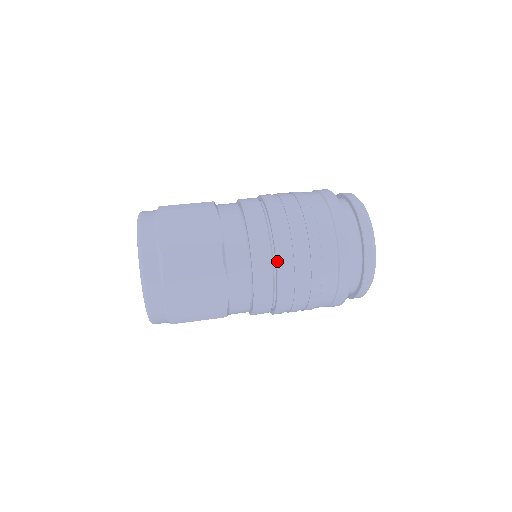
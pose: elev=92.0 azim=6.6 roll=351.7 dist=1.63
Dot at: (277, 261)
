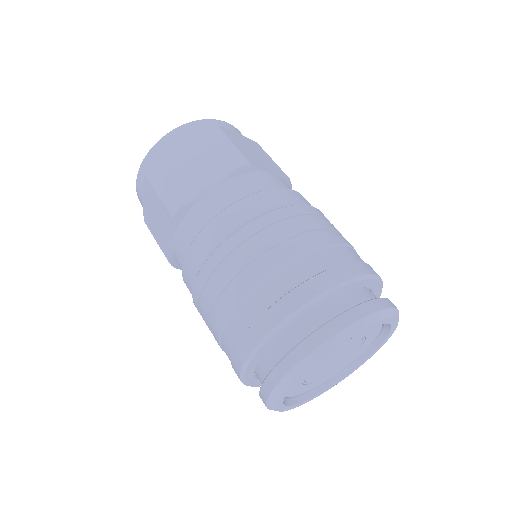
Dot at: (201, 268)
